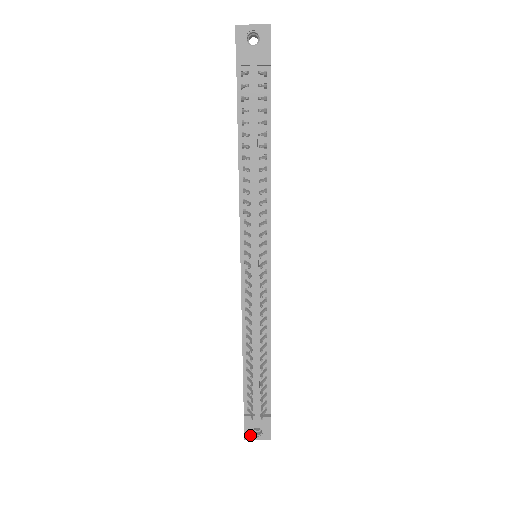
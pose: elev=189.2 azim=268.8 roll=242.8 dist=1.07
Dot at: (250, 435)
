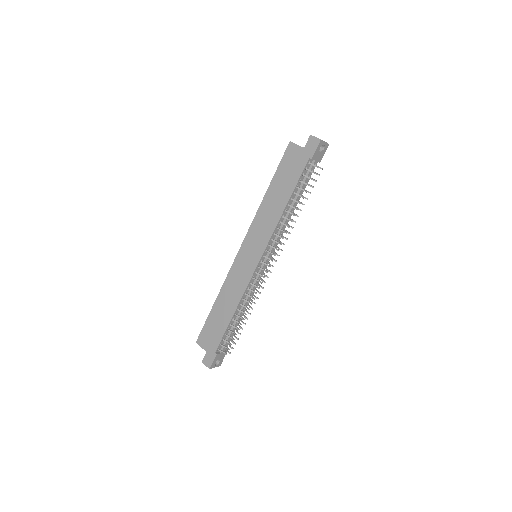
Dot at: (213, 365)
